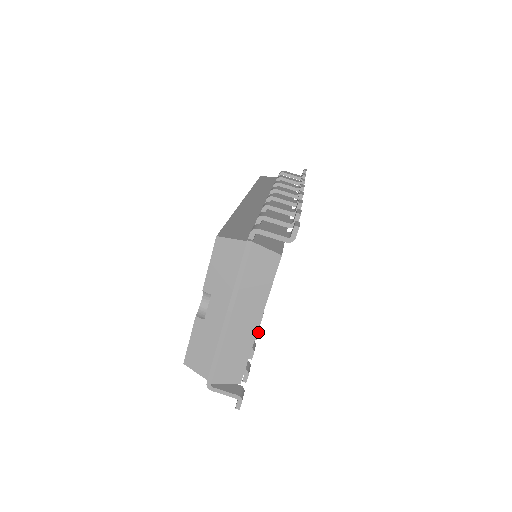
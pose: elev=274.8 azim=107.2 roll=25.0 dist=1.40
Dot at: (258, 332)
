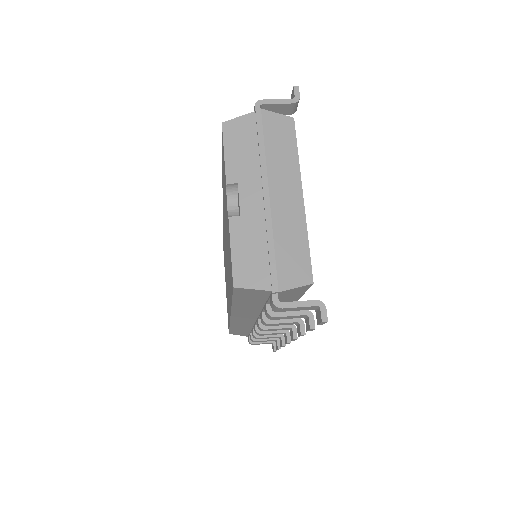
Dot at: (295, 327)
